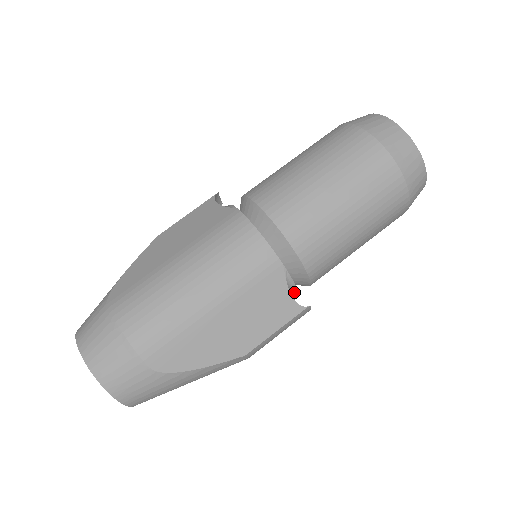
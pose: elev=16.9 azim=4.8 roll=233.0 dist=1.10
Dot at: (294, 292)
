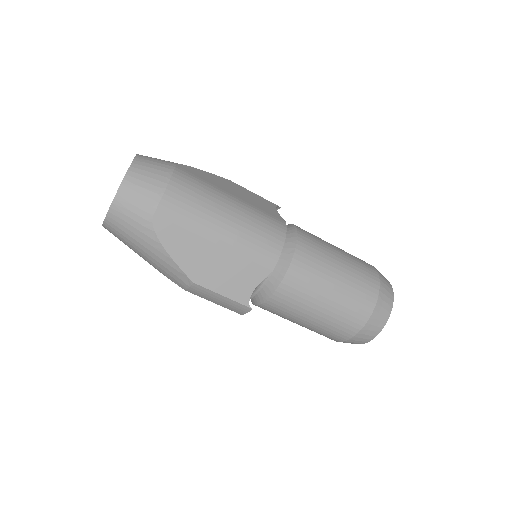
Dot at: (254, 293)
